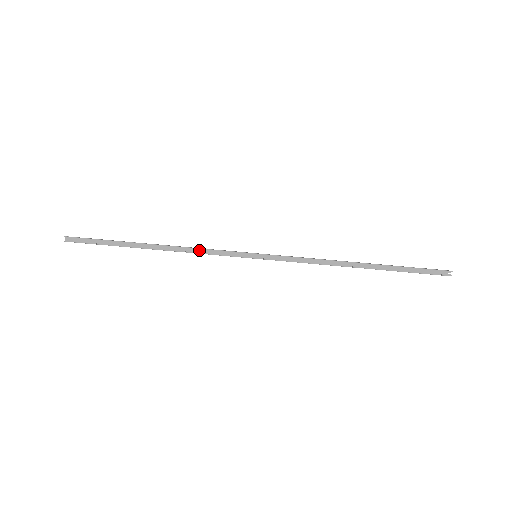
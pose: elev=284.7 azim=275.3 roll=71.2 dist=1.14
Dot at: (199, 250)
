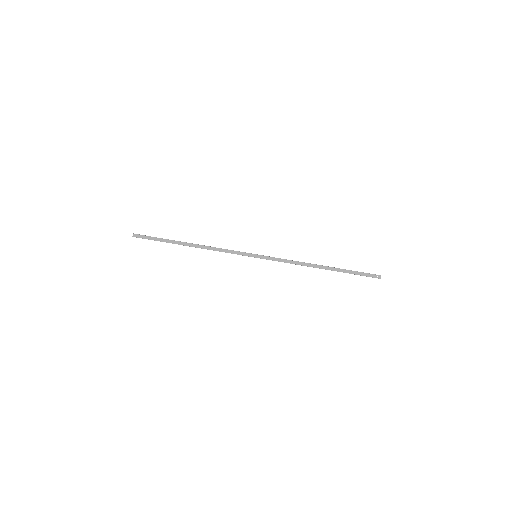
Dot at: (219, 249)
